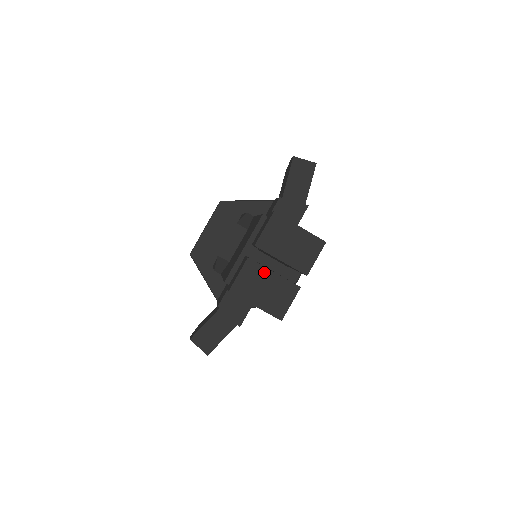
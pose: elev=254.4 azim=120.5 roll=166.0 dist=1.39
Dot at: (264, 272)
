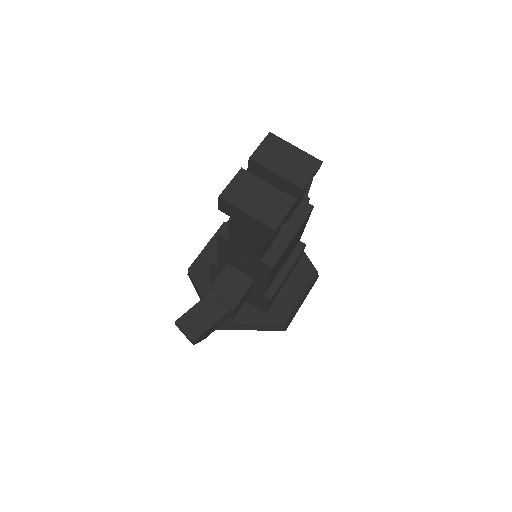
Dot at: (258, 182)
